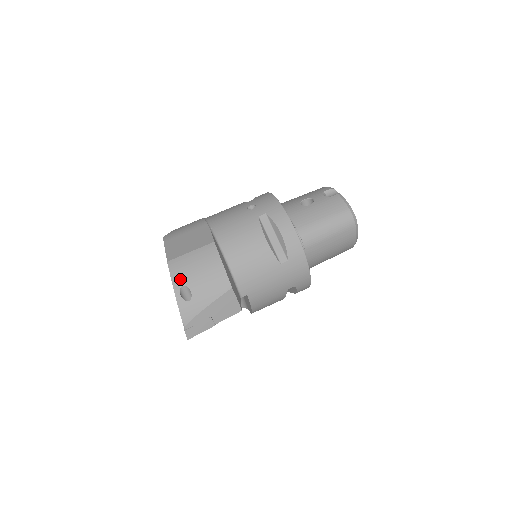
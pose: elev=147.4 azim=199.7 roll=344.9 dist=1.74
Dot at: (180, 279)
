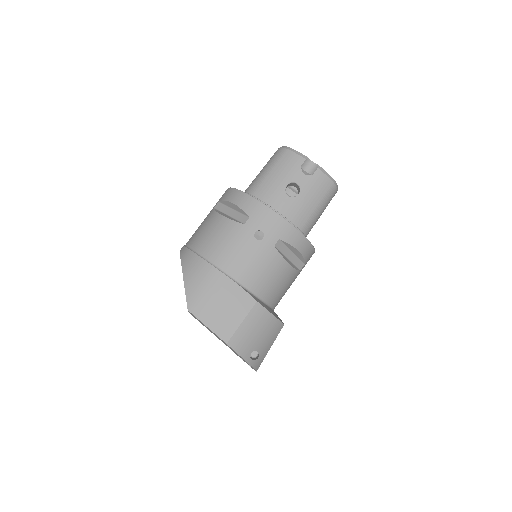
Dot at: (247, 350)
